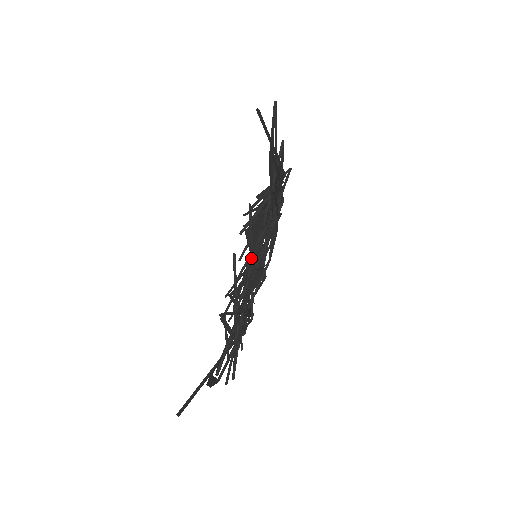
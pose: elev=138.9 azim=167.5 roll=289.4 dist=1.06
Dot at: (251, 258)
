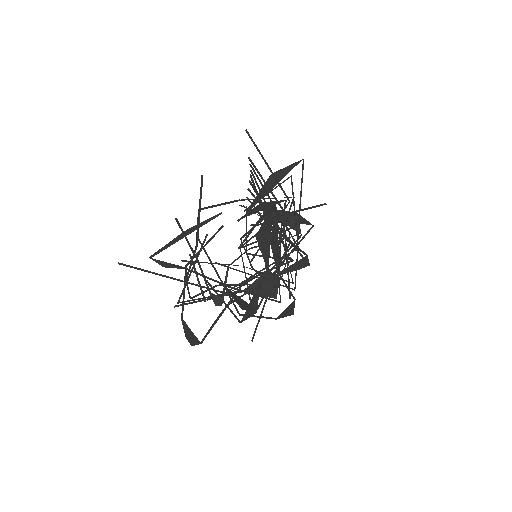
Dot at: occluded
